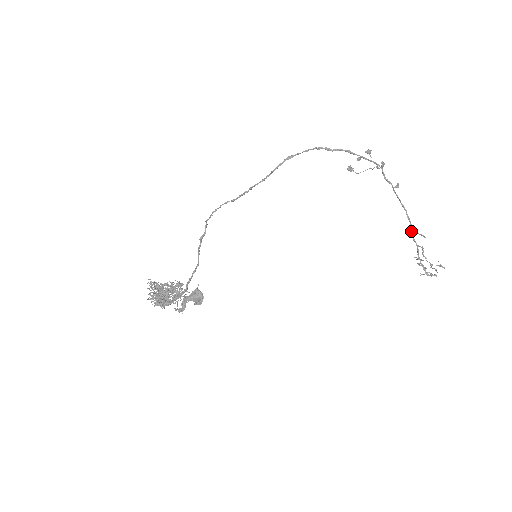
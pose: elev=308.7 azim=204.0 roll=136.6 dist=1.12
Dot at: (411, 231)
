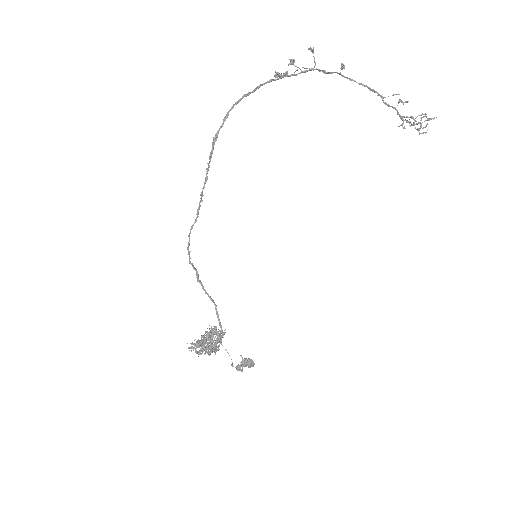
Dot at: occluded
